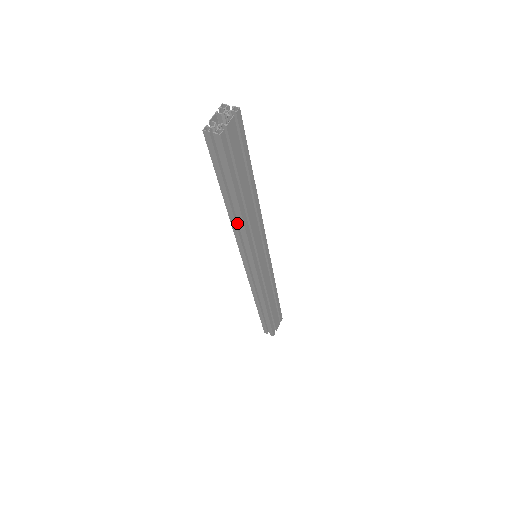
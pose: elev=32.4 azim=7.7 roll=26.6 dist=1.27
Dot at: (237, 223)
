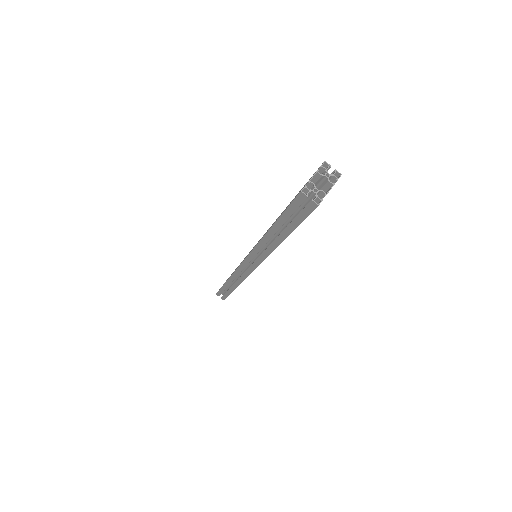
Dot at: occluded
